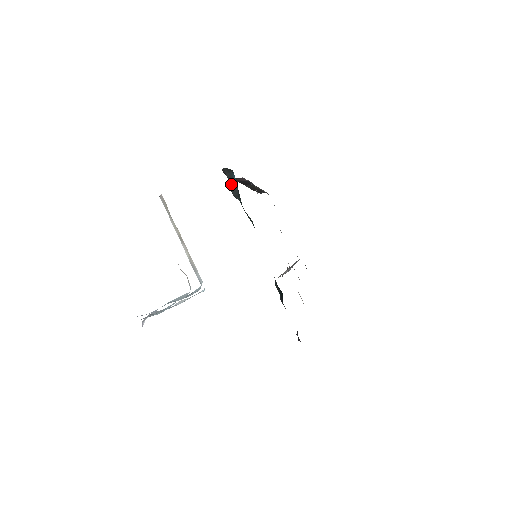
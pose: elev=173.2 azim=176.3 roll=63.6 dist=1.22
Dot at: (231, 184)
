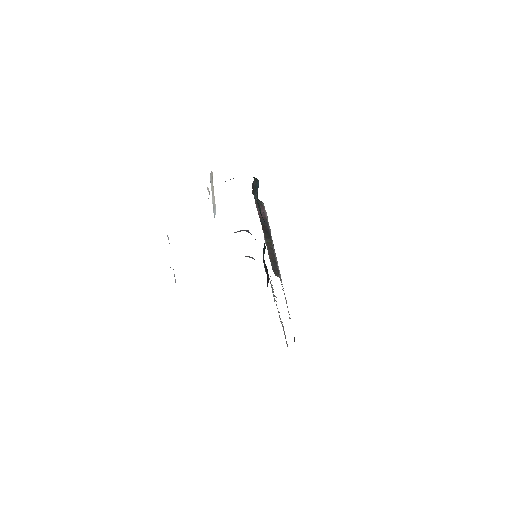
Dot at: (255, 190)
